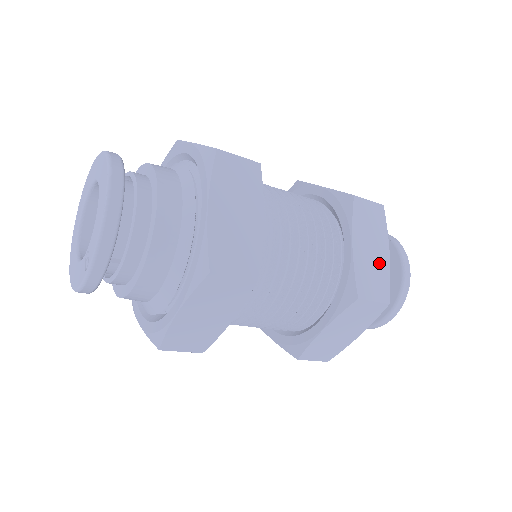
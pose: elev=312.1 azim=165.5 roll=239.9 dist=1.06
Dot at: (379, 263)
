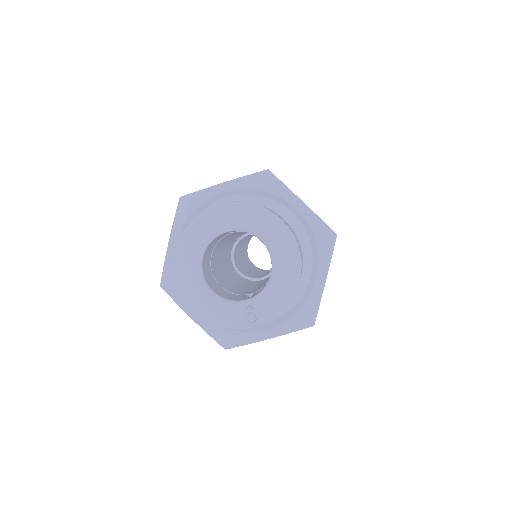
Dot at: occluded
